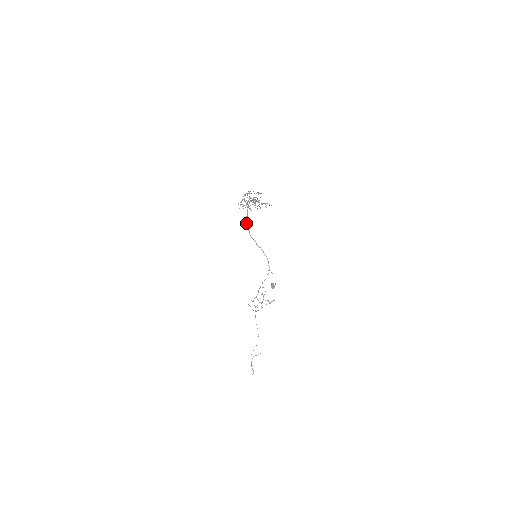
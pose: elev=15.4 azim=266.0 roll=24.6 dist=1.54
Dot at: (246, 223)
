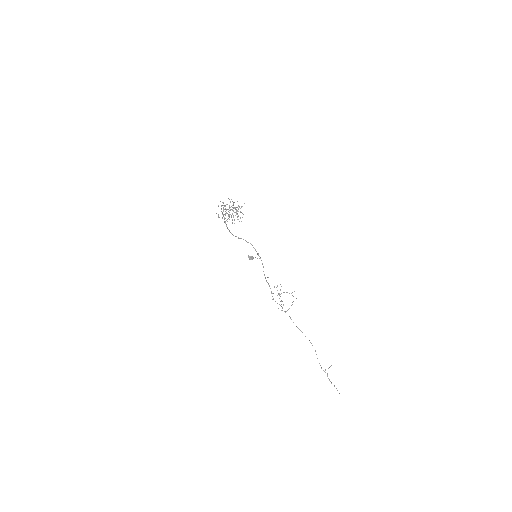
Dot at: occluded
